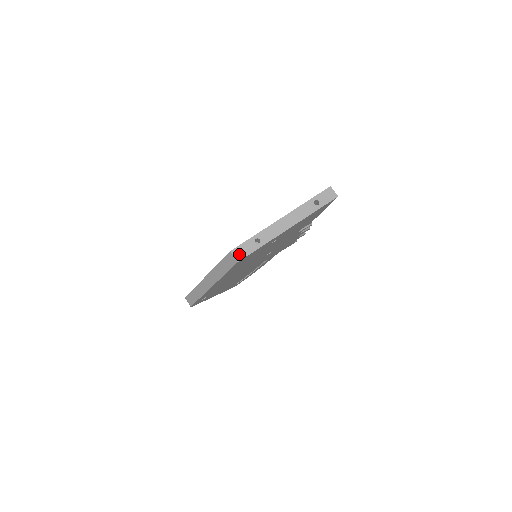
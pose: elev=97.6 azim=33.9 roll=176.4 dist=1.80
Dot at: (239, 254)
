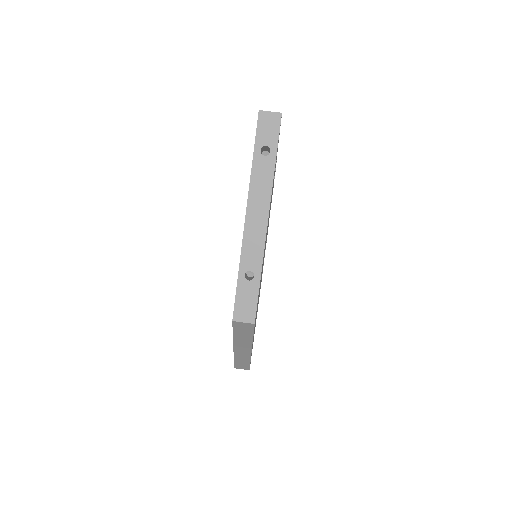
Dot at: (246, 314)
